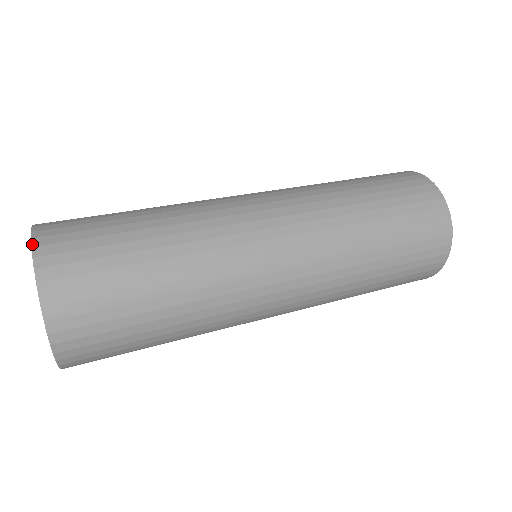
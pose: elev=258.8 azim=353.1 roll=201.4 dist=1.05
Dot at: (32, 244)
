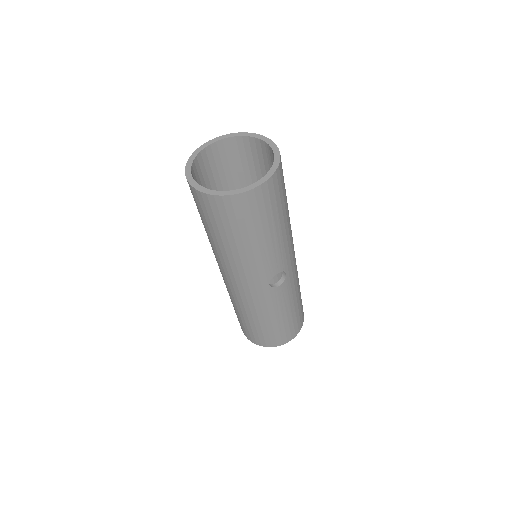
Dot at: (236, 133)
